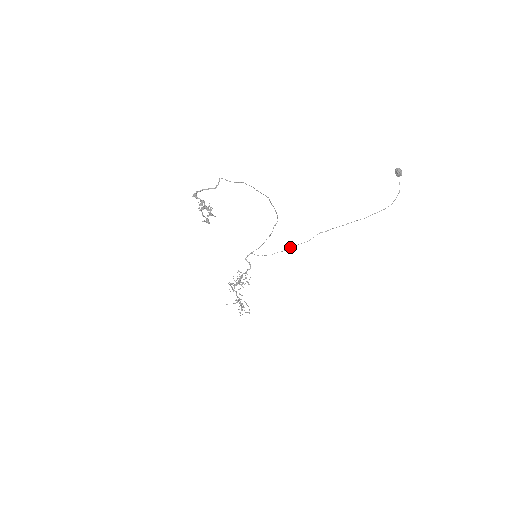
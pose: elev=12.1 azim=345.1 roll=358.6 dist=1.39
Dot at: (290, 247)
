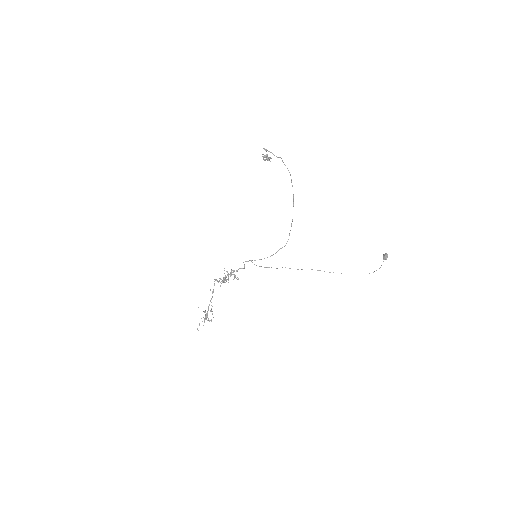
Dot at: occluded
